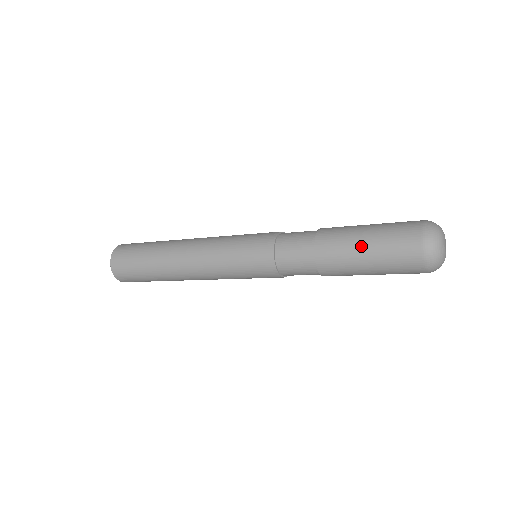
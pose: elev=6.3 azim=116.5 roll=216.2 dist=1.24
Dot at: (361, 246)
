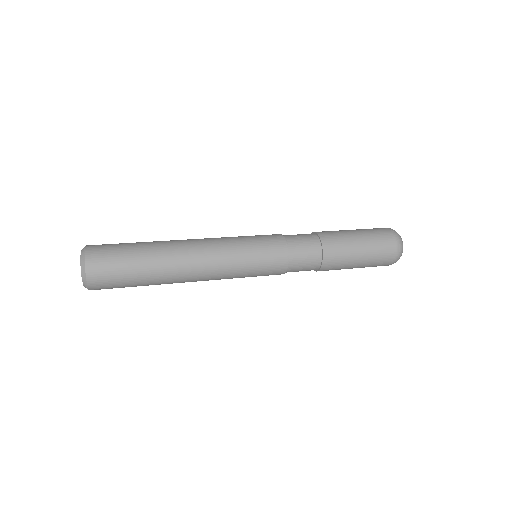
Dot at: (357, 244)
